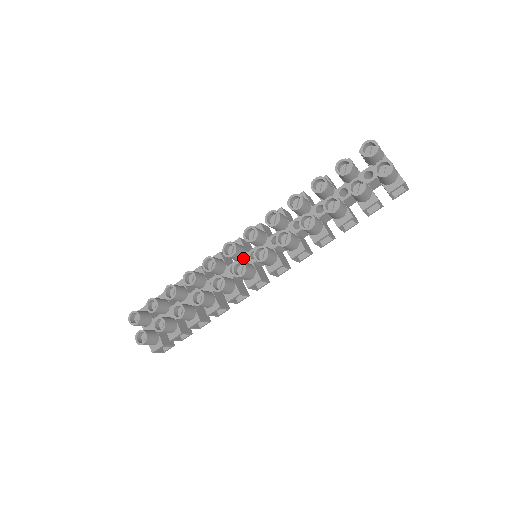
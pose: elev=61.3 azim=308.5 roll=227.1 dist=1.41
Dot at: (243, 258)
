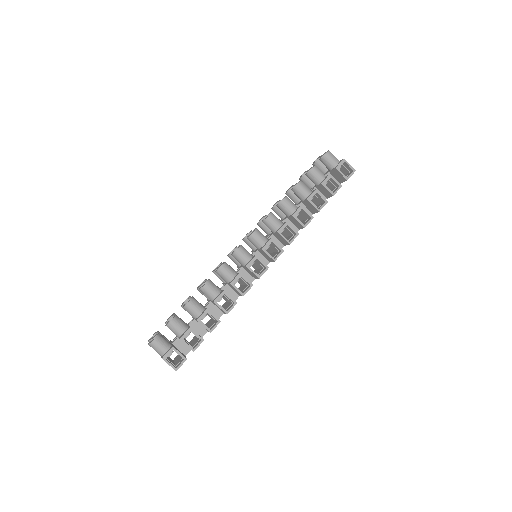
Dot at: occluded
